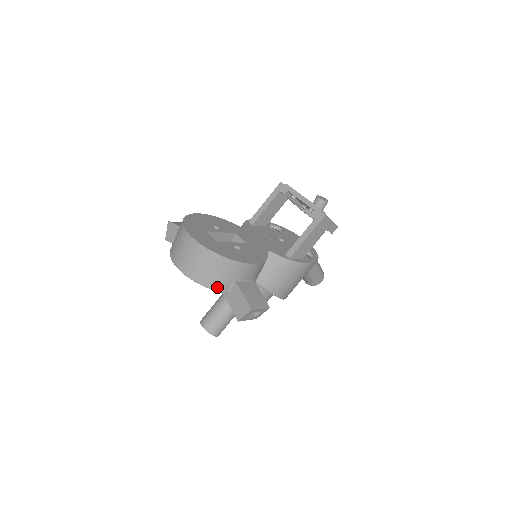
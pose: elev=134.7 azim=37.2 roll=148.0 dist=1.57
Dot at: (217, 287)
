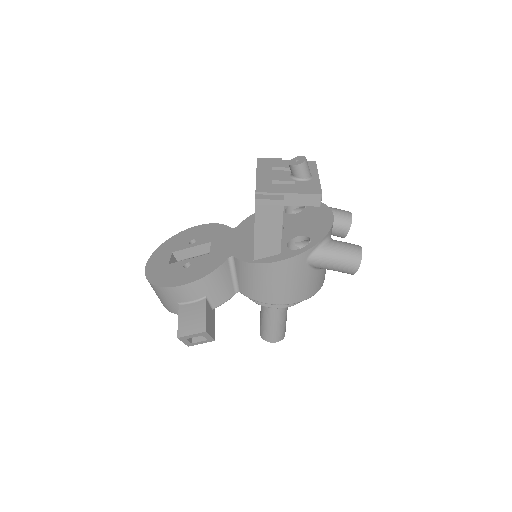
Dot at: (173, 311)
